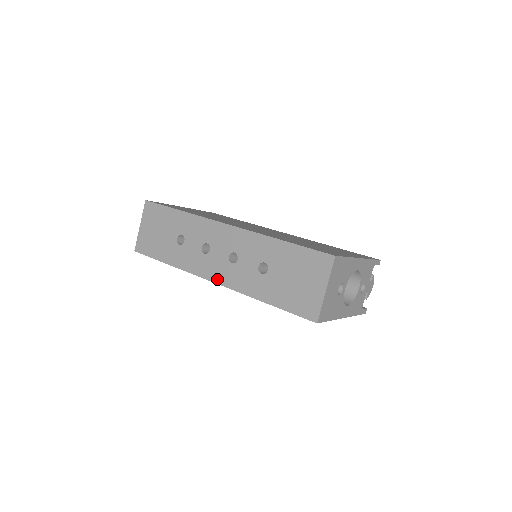
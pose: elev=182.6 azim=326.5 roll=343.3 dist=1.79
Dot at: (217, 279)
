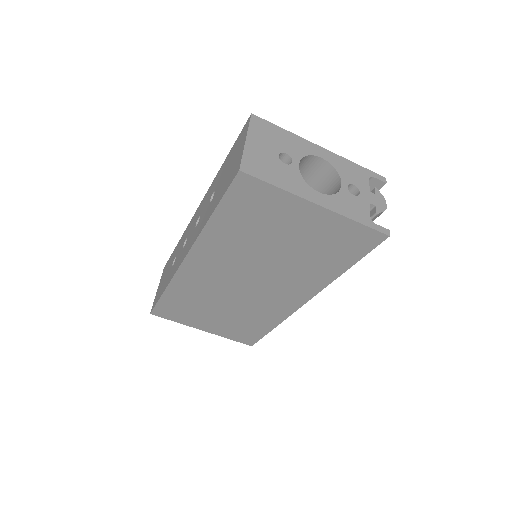
Dot at: (186, 252)
